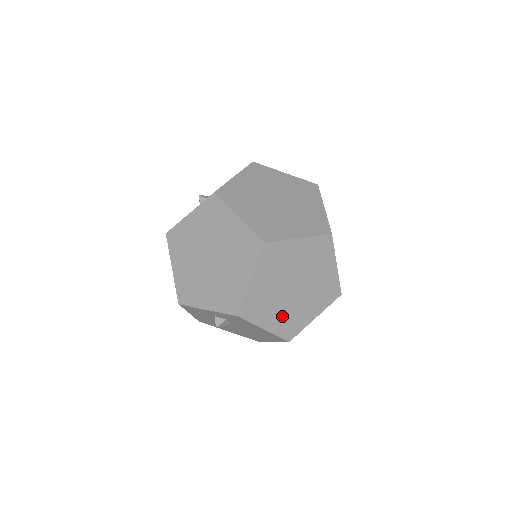
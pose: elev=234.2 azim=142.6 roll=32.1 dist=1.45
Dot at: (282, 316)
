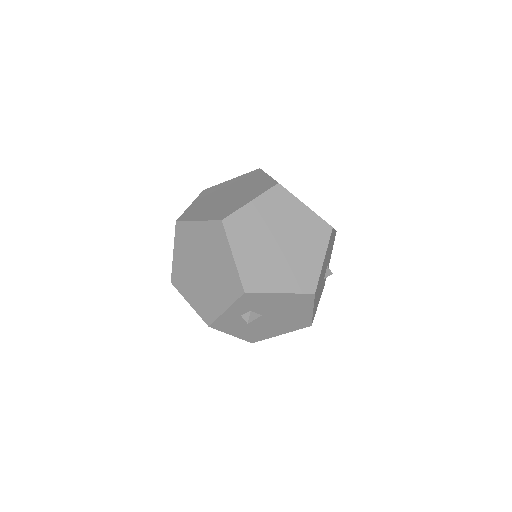
Dot at: (288, 273)
